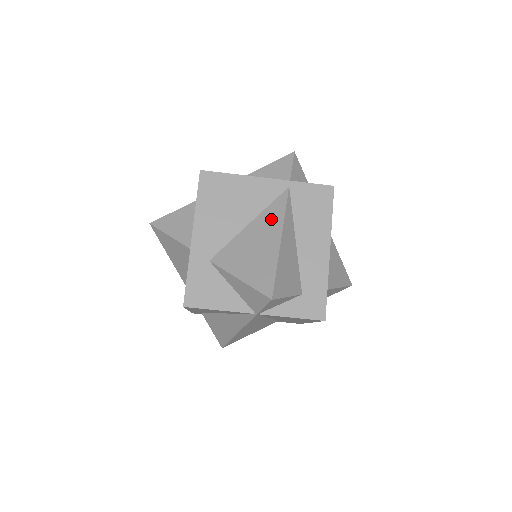
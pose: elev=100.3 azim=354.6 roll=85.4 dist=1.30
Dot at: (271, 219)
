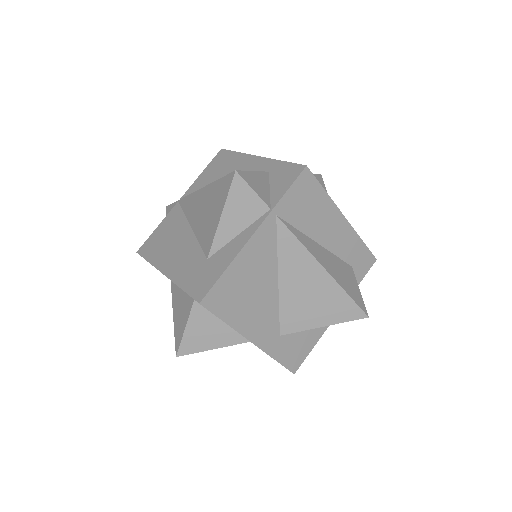
Dot at: (295, 260)
